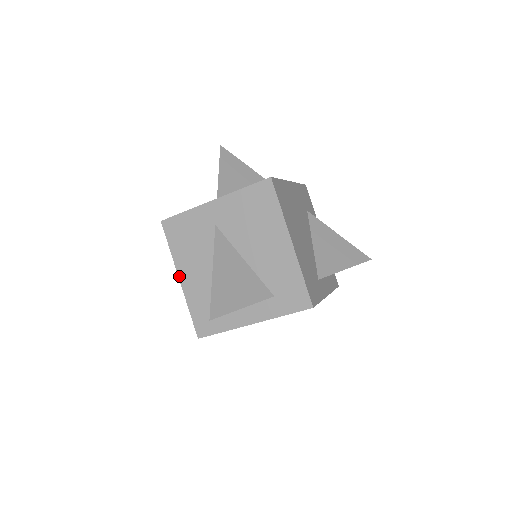
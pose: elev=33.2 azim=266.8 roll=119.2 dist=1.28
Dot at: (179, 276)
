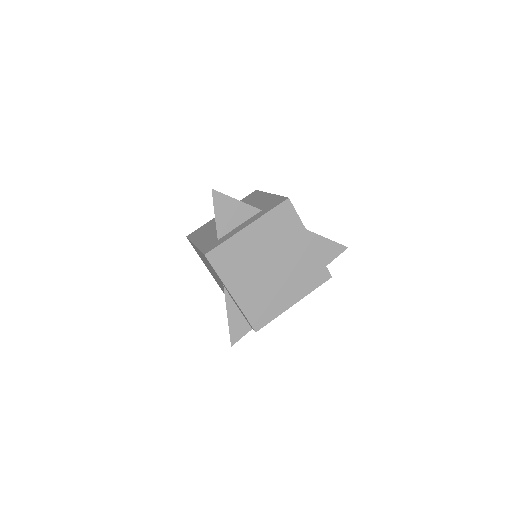
Dot at: (194, 244)
